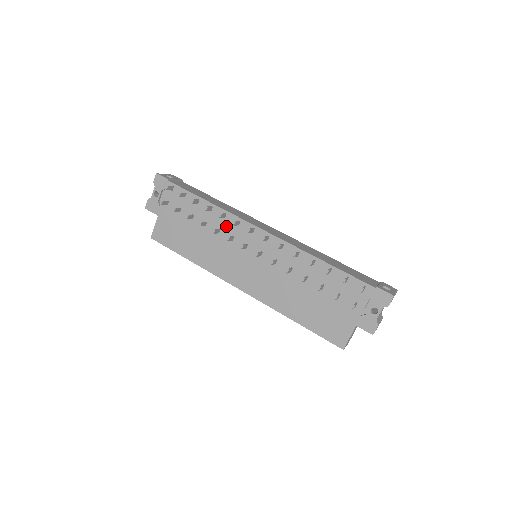
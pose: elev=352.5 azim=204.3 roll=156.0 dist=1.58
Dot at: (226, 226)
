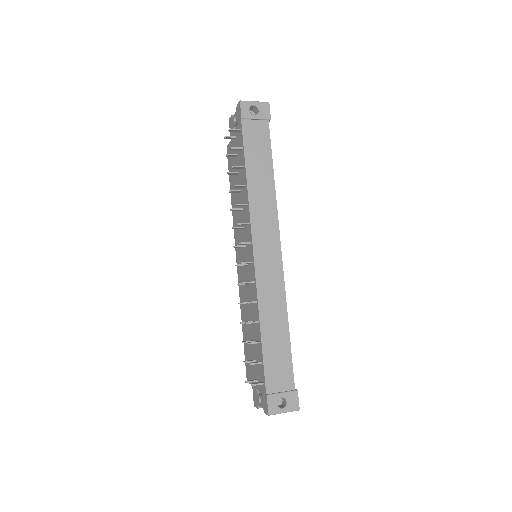
Dot at: (245, 213)
